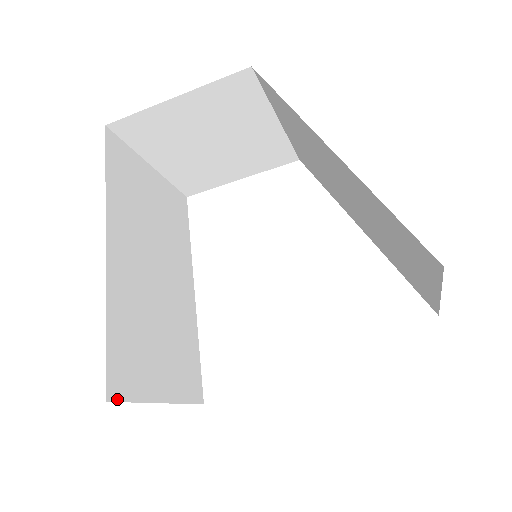
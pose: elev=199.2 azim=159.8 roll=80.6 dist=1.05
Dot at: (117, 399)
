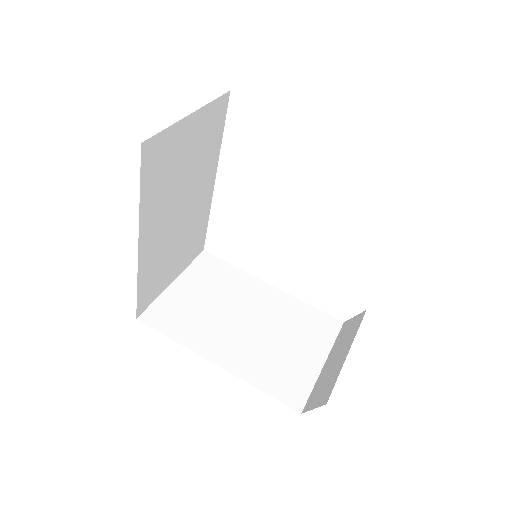
Dot at: (142, 311)
